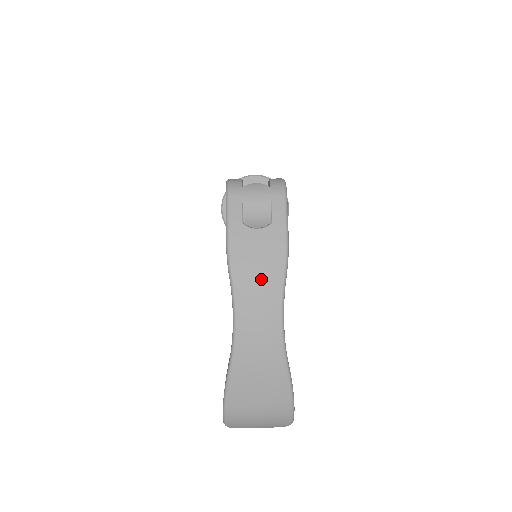
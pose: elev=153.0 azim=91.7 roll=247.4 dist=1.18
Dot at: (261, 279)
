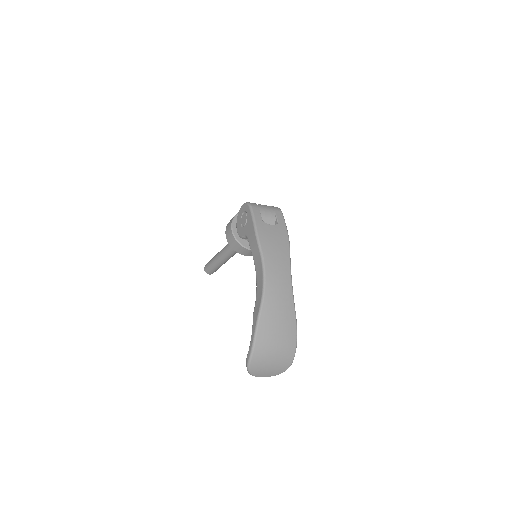
Dot at: (278, 251)
